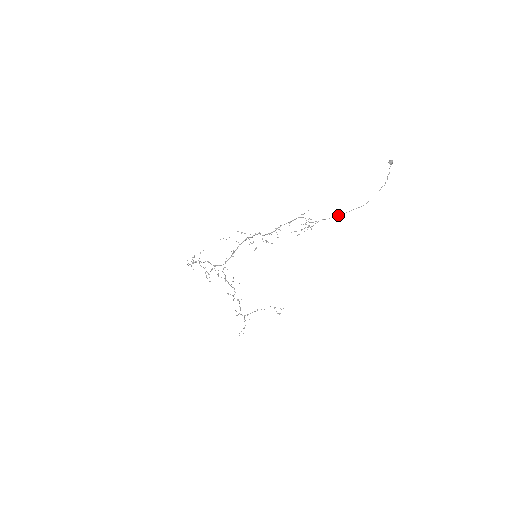
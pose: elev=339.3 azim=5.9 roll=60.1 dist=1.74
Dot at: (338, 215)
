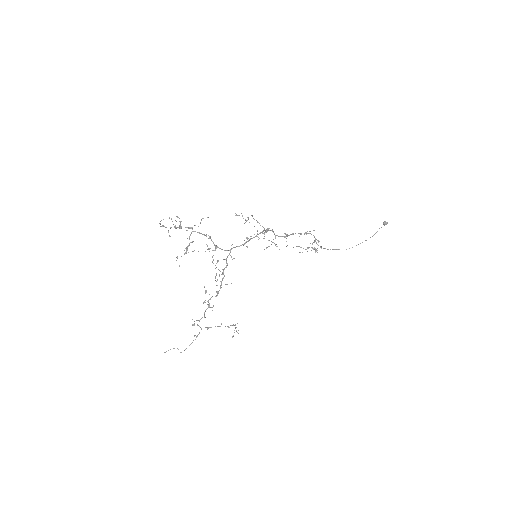
Dot at: occluded
